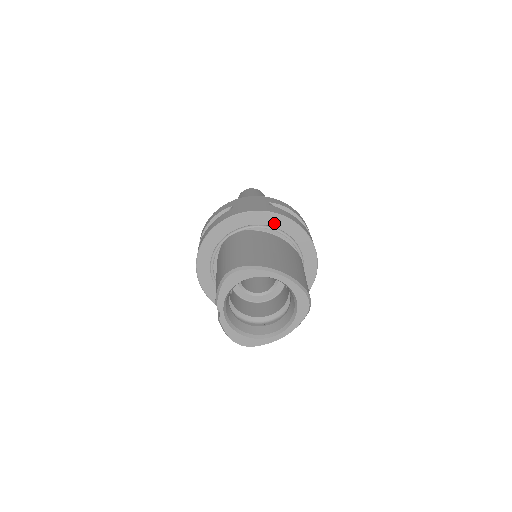
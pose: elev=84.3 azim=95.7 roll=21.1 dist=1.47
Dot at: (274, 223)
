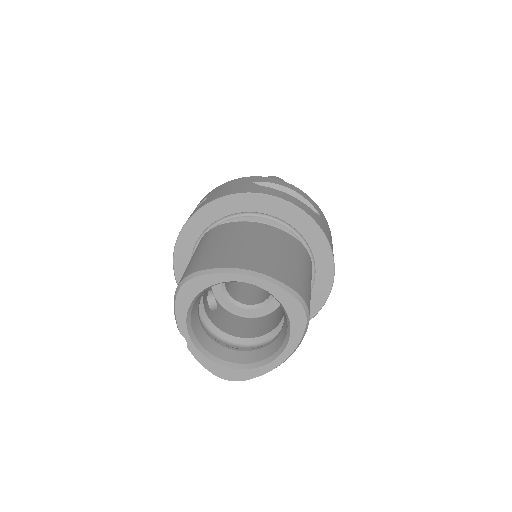
Dot at: (256, 207)
